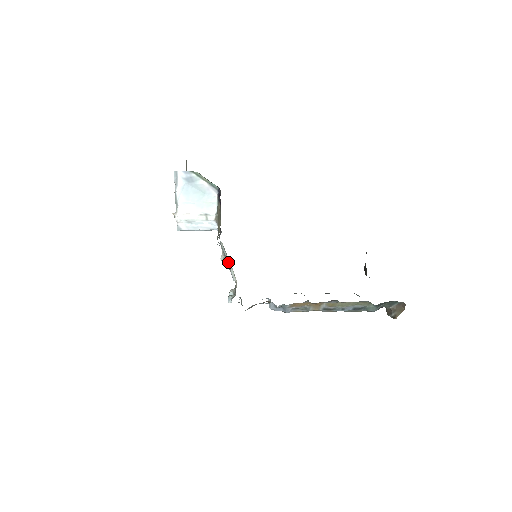
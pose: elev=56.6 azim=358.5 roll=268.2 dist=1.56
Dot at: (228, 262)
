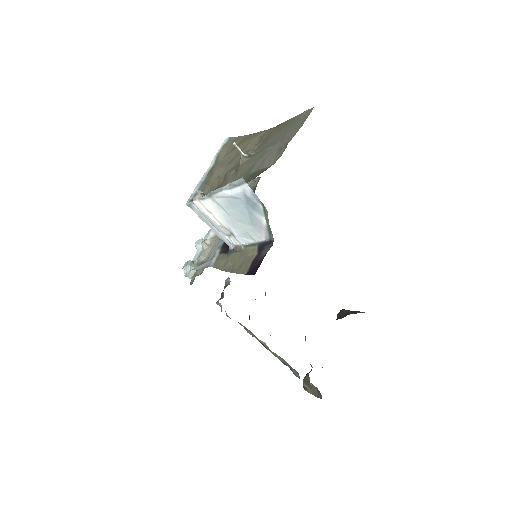
Dot at: occluded
